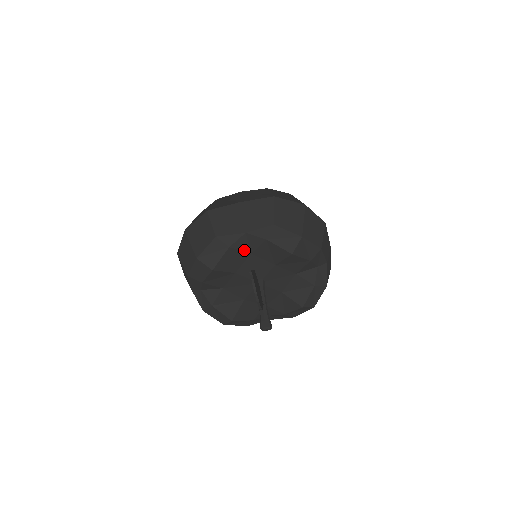
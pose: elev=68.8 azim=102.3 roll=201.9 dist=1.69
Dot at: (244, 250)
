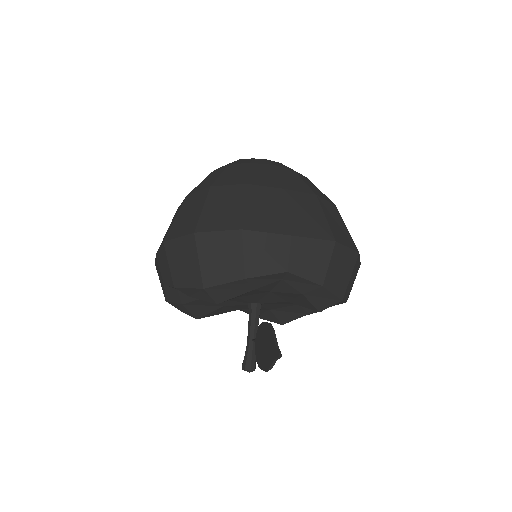
Dot at: (266, 290)
